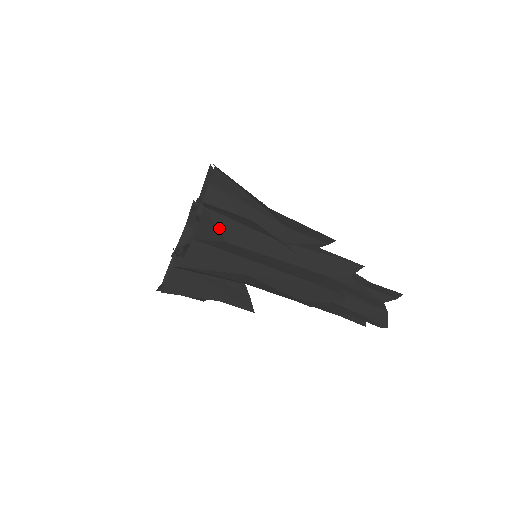
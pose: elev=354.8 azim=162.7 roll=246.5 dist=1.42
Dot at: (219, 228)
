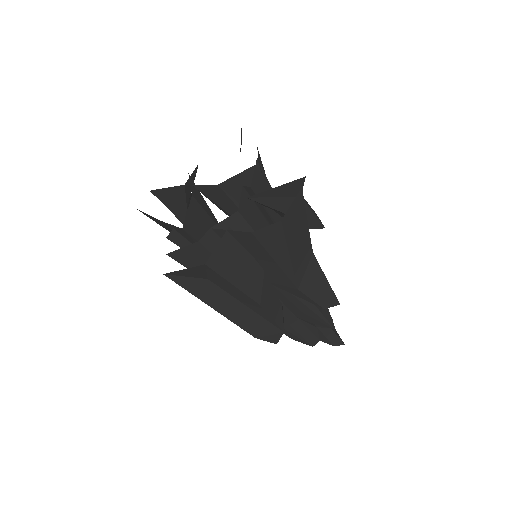
Dot at: (208, 274)
